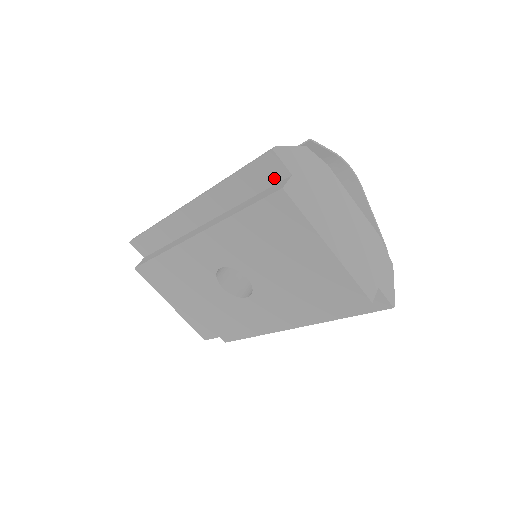
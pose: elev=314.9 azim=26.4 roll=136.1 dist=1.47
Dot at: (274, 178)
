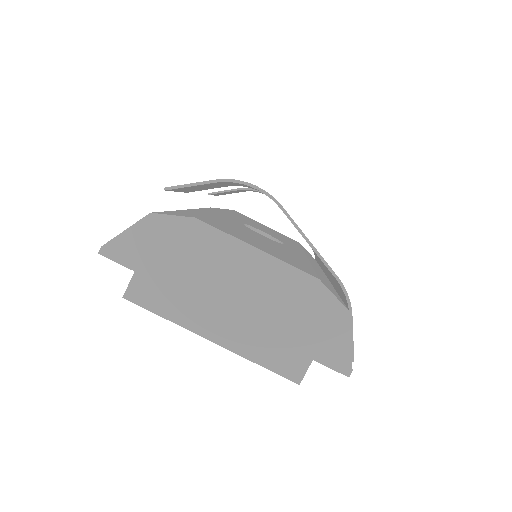
Dot at: occluded
